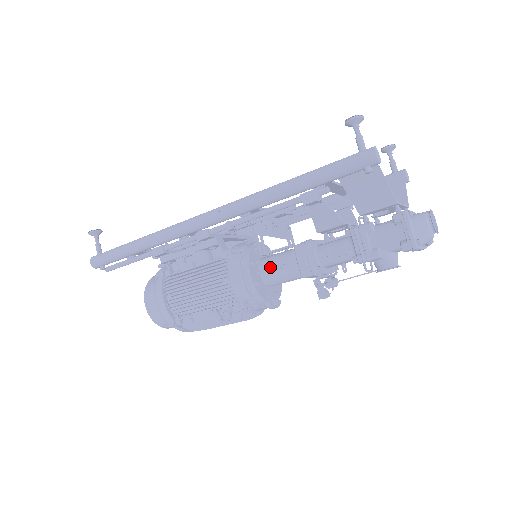
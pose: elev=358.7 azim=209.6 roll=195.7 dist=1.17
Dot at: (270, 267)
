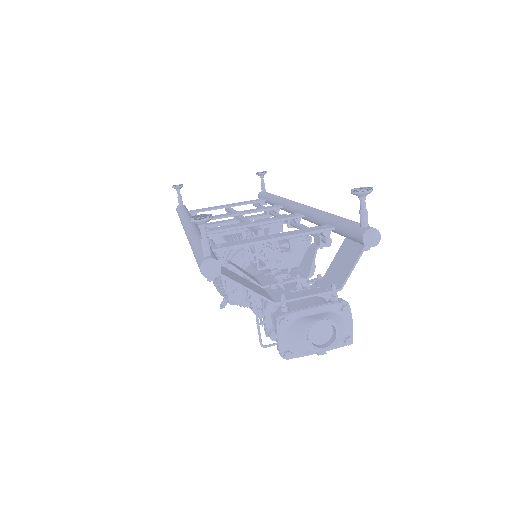
Dot at: occluded
